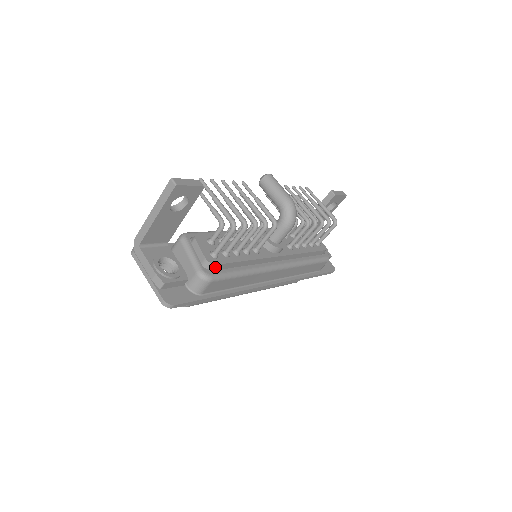
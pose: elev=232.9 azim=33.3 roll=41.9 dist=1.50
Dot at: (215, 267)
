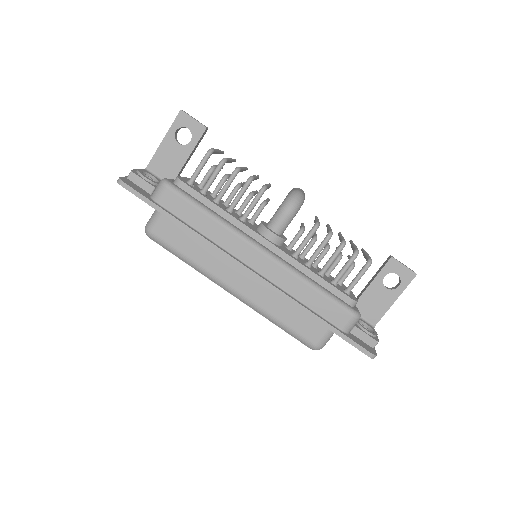
Dot at: (181, 185)
